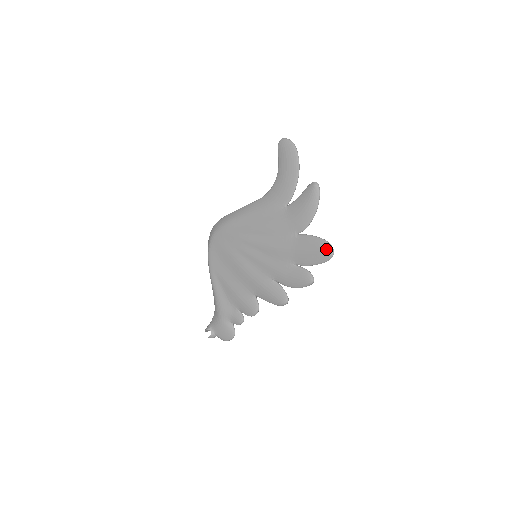
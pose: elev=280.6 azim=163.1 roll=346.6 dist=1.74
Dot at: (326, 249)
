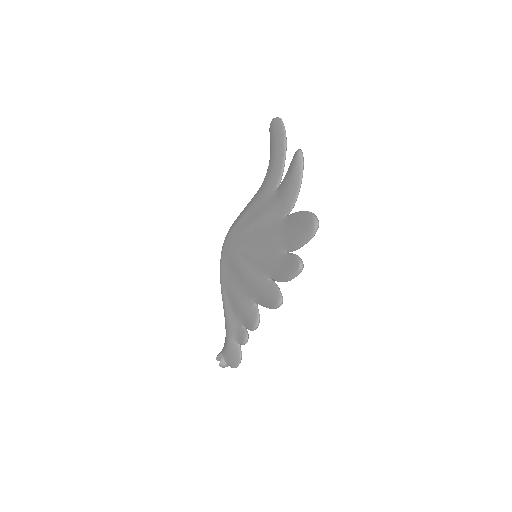
Dot at: (309, 221)
